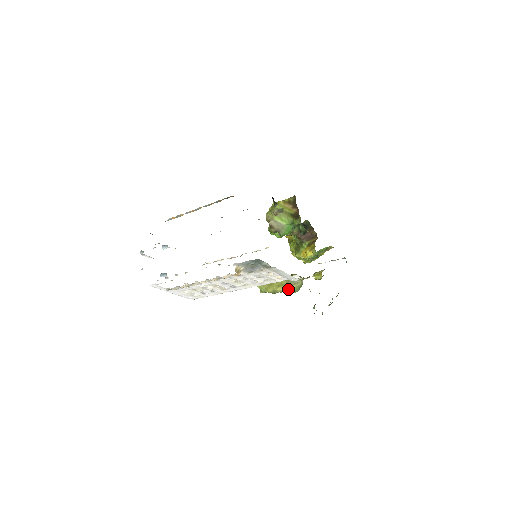
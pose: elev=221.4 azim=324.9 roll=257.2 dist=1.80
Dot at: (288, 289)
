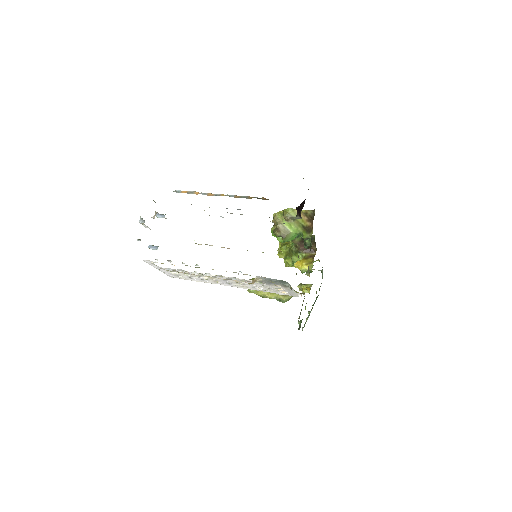
Dot at: (279, 298)
